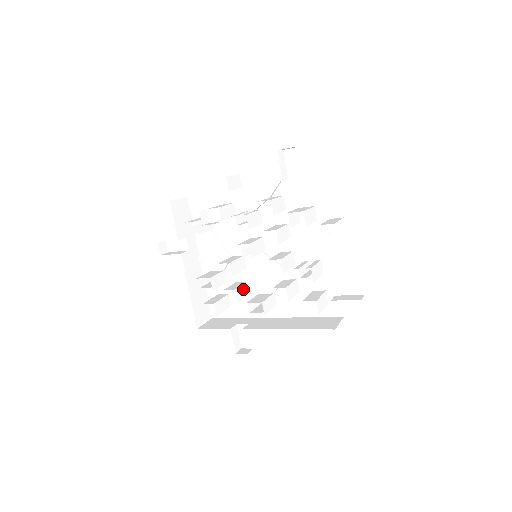
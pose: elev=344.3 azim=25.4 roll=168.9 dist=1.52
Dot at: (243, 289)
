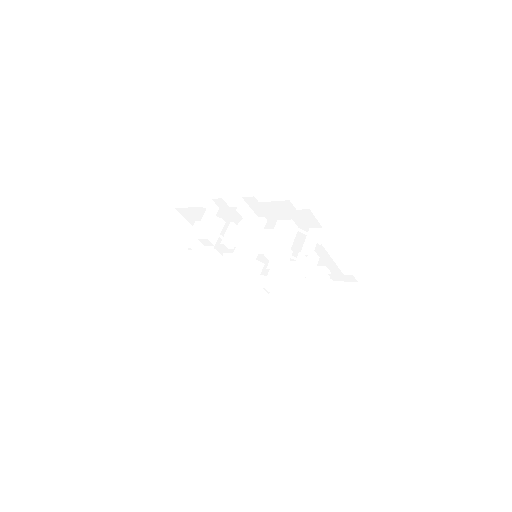
Dot at: (256, 270)
